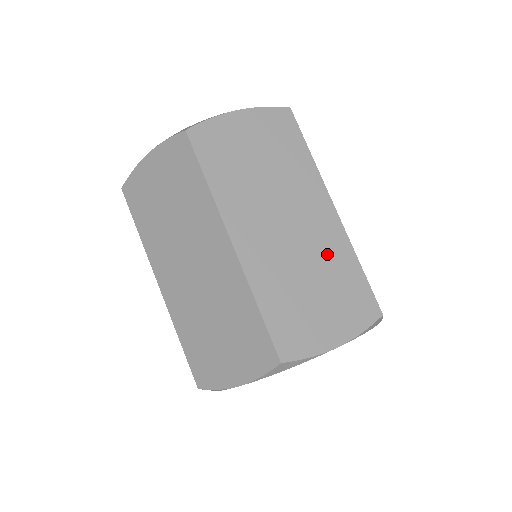
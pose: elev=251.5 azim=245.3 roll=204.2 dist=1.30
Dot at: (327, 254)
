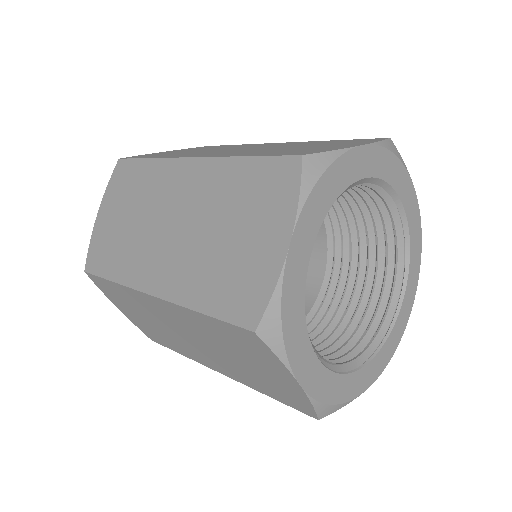
Dot at: occluded
